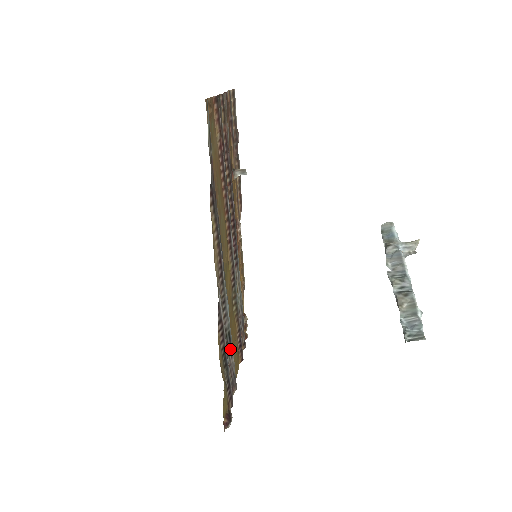
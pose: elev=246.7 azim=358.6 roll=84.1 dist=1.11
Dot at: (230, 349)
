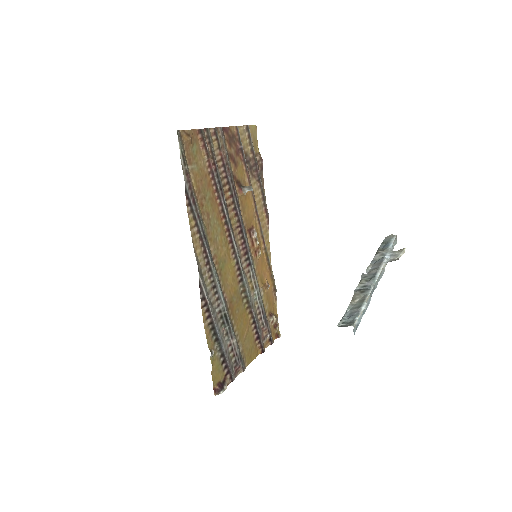
Dot at: (229, 330)
